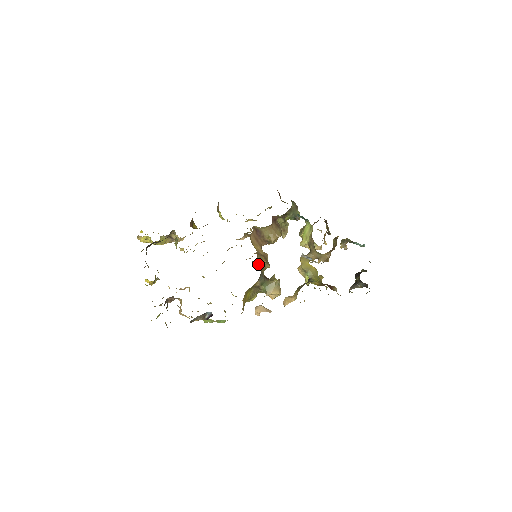
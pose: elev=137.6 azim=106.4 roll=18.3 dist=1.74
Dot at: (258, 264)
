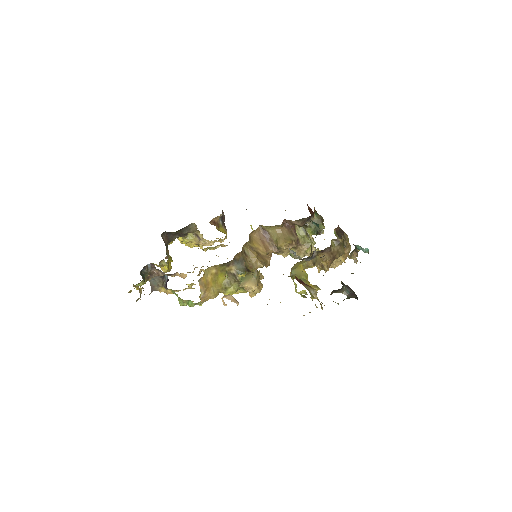
Dot at: (244, 254)
